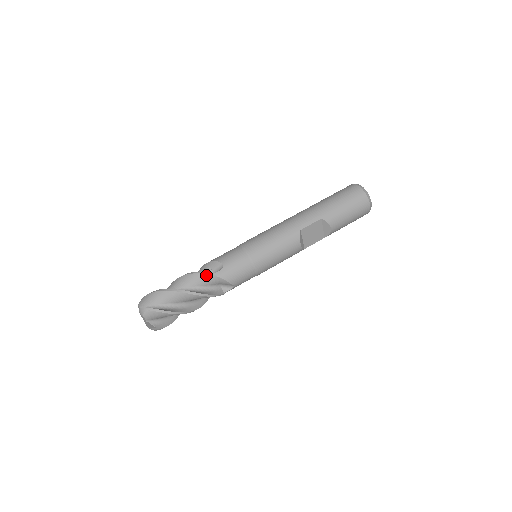
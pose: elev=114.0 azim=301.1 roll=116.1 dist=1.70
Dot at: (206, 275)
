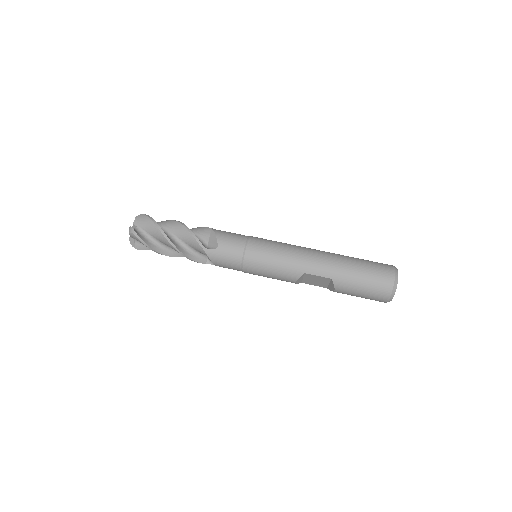
Dot at: (198, 244)
